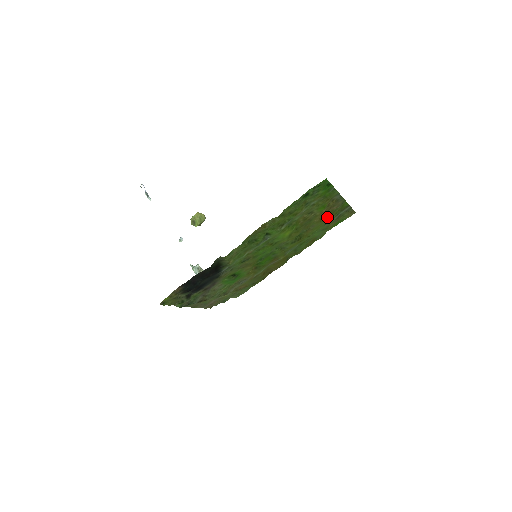
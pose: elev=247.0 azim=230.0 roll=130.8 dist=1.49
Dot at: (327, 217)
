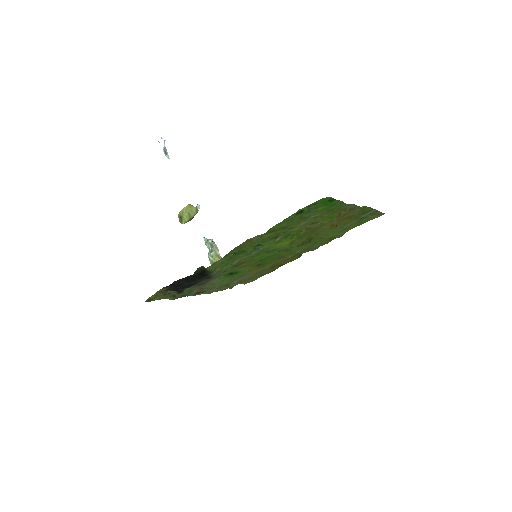
Dot at: (343, 221)
